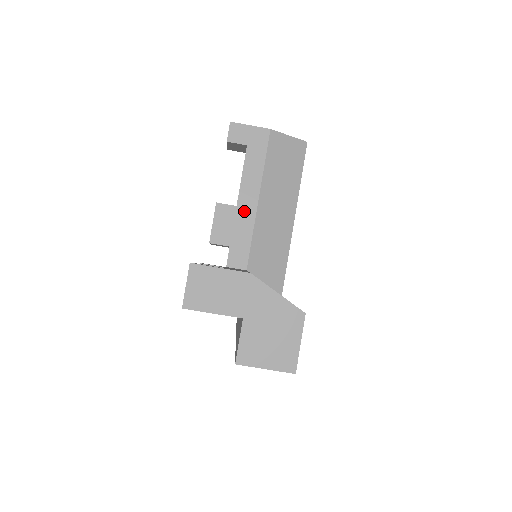
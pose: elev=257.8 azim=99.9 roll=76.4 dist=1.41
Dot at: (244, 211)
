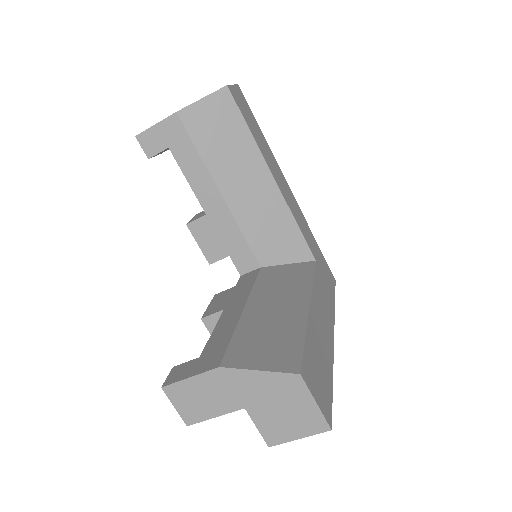
Dot at: (216, 214)
